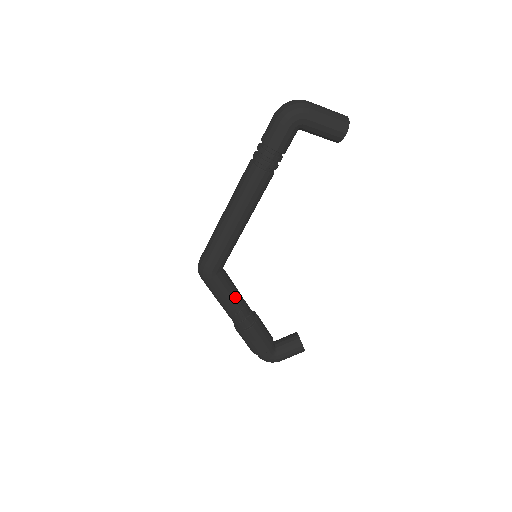
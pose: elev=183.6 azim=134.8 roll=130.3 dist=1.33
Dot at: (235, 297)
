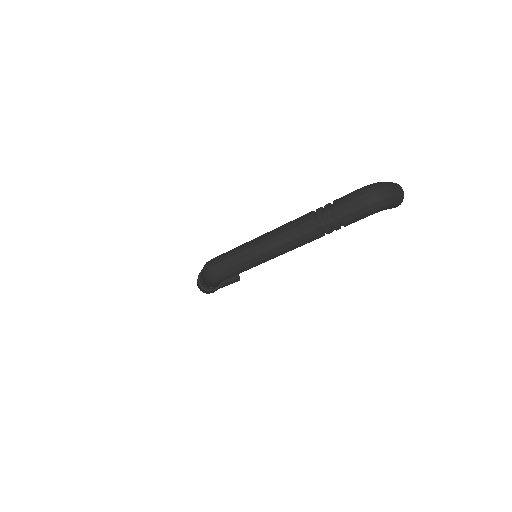
Dot at: occluded
